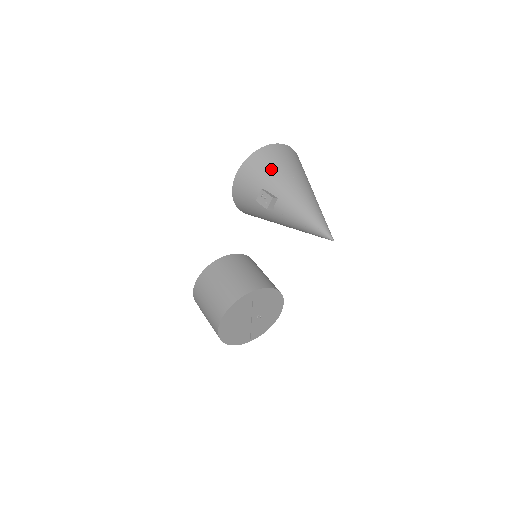
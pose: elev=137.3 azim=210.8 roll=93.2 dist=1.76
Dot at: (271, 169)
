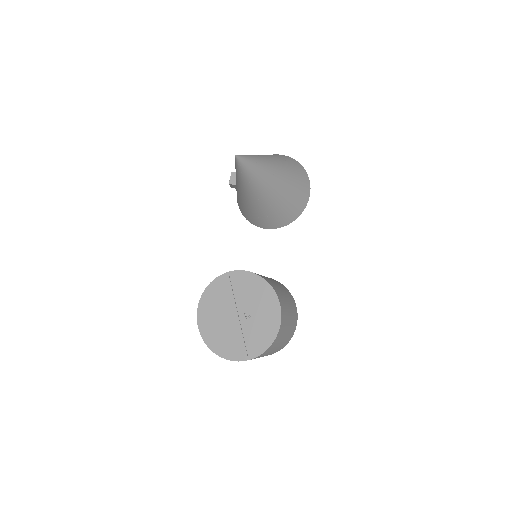
Dot at: occluded
